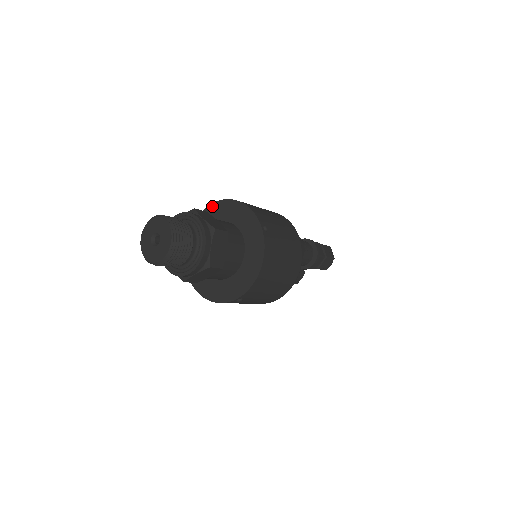
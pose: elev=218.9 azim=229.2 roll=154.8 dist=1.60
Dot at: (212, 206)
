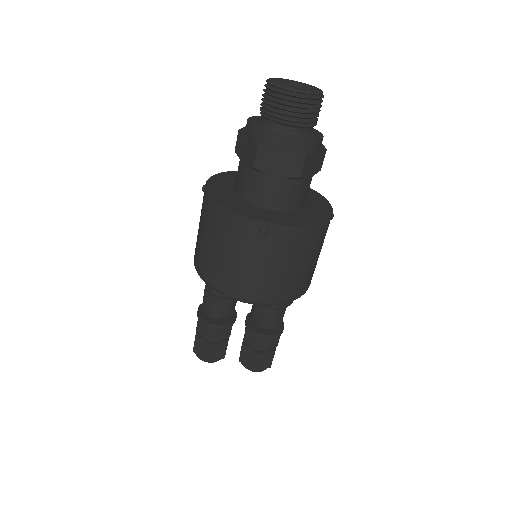
Dot at: occluded
